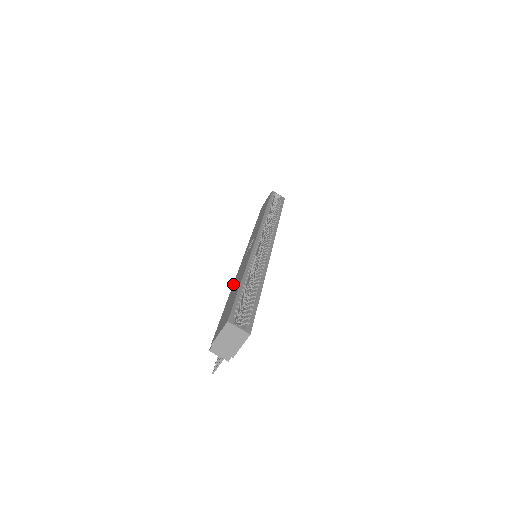
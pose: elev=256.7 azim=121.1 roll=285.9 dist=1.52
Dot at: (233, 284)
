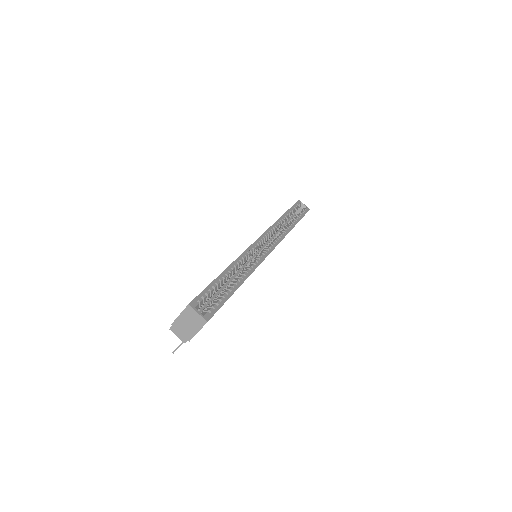
Dot at: occluded
